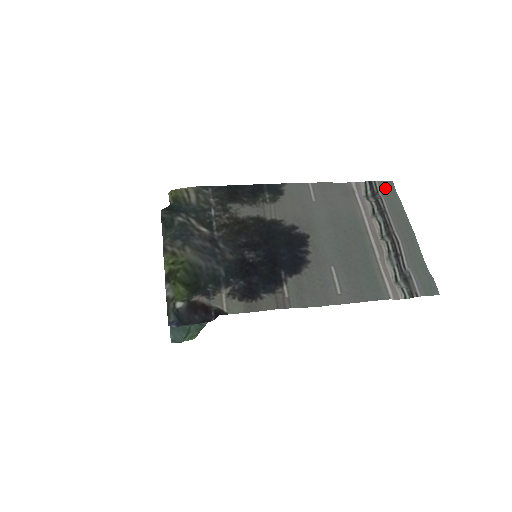
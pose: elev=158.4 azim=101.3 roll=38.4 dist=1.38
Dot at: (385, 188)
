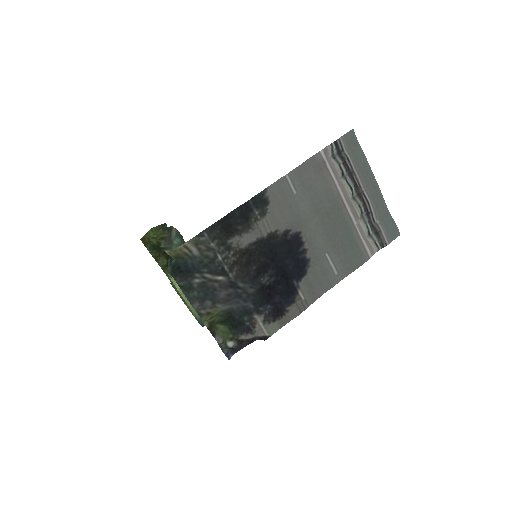
Dot at: (348, 141)
